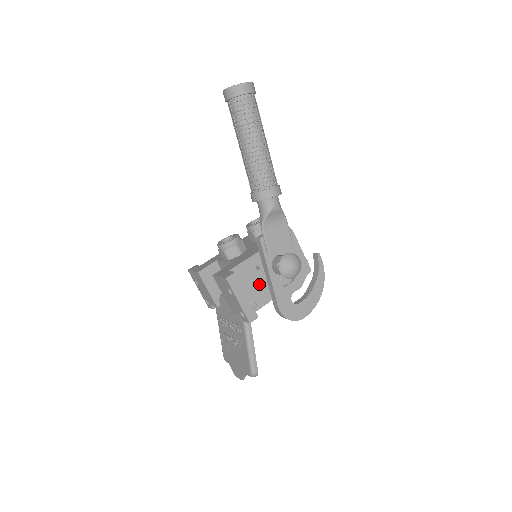
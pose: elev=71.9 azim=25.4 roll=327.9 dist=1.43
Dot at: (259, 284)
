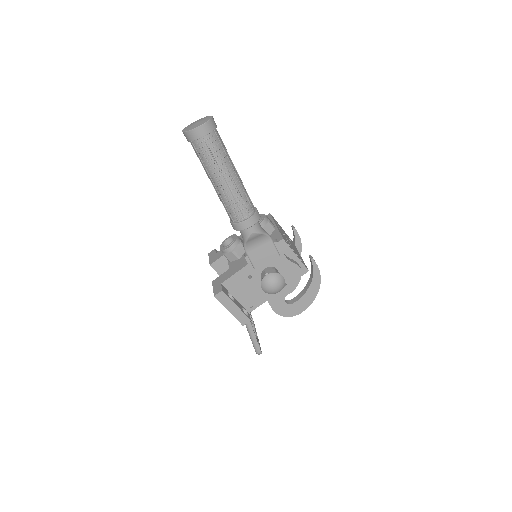
Dot at: (253, 289)
